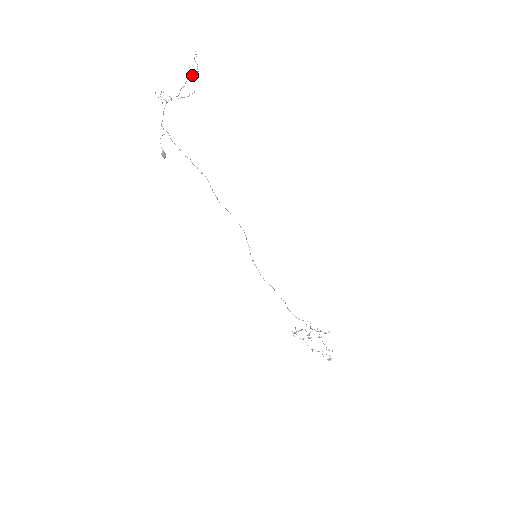
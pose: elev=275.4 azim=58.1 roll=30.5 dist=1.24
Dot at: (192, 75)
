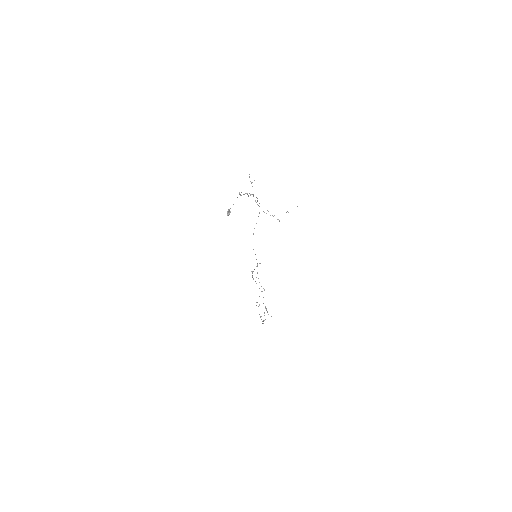
Dot at: occluded
